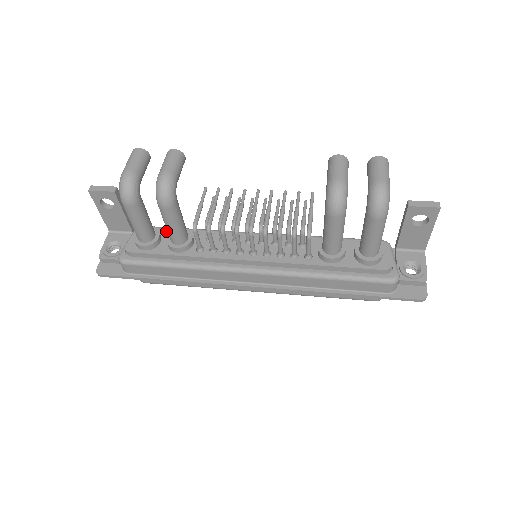
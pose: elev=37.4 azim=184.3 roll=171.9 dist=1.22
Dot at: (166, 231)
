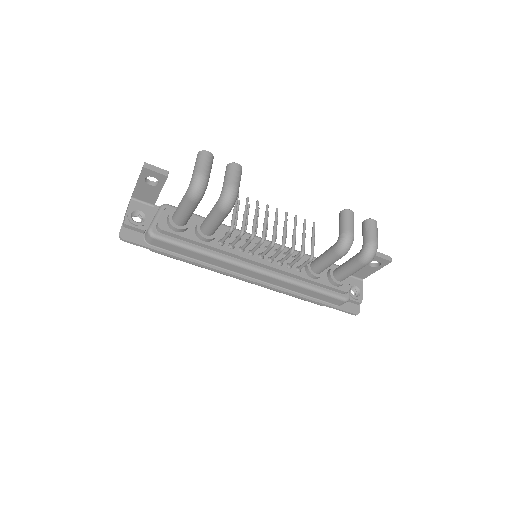
Dot at: (192, 217)
